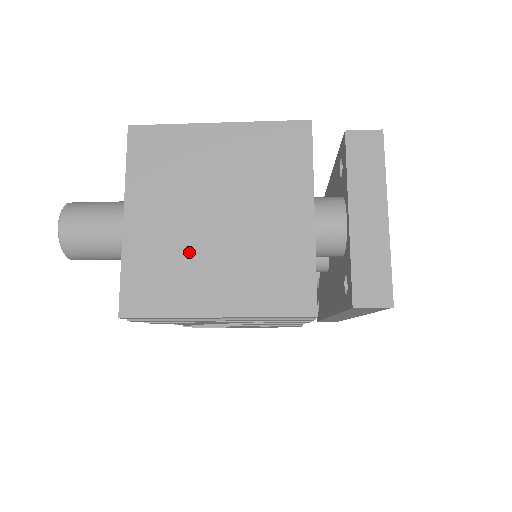
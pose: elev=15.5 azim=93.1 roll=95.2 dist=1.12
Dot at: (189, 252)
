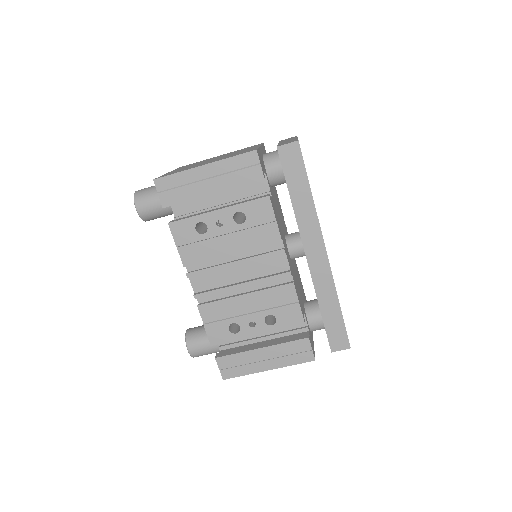
Dot at: (196, 165)
